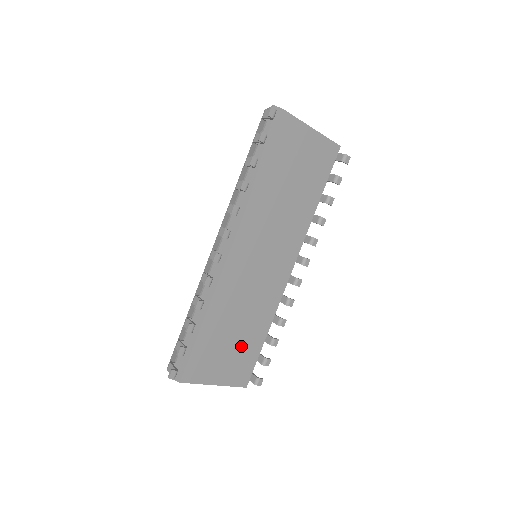
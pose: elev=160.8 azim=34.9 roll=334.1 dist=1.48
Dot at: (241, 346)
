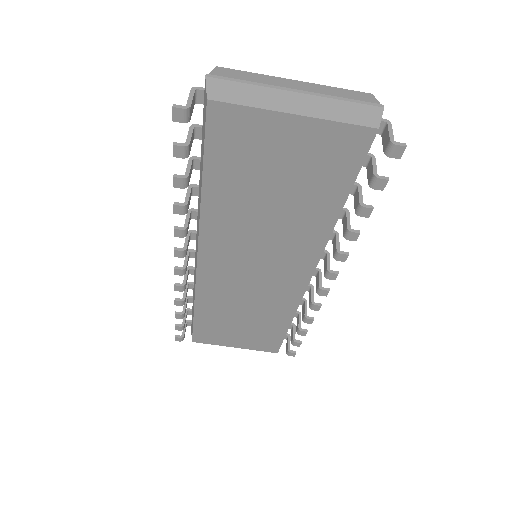
Dot at: (255, 329)
